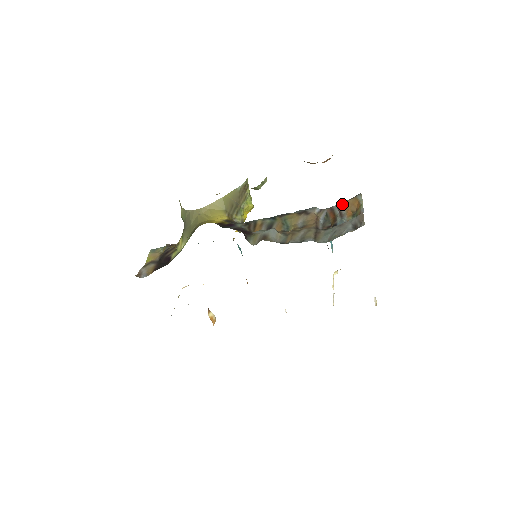
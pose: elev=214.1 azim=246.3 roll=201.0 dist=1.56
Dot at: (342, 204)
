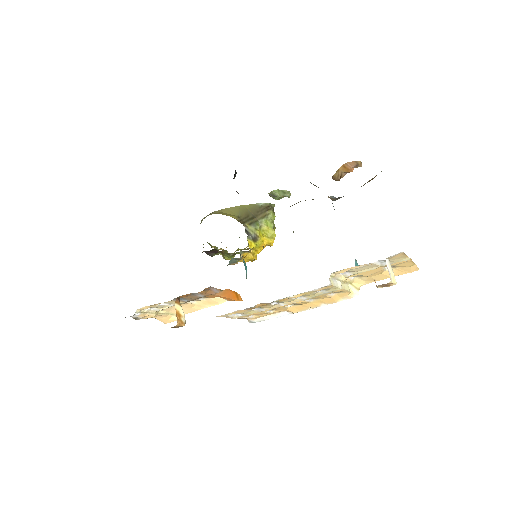
Dot at: (361, 186)
